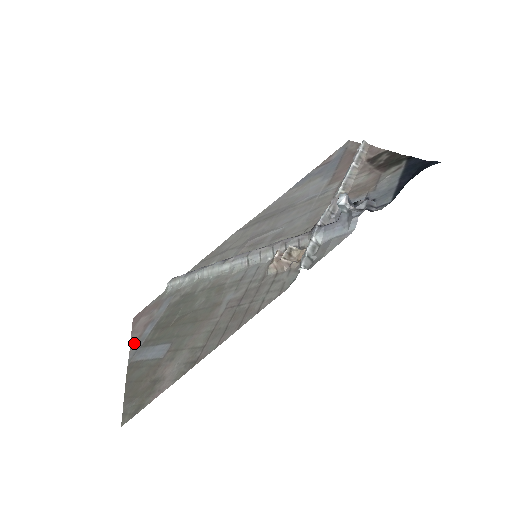
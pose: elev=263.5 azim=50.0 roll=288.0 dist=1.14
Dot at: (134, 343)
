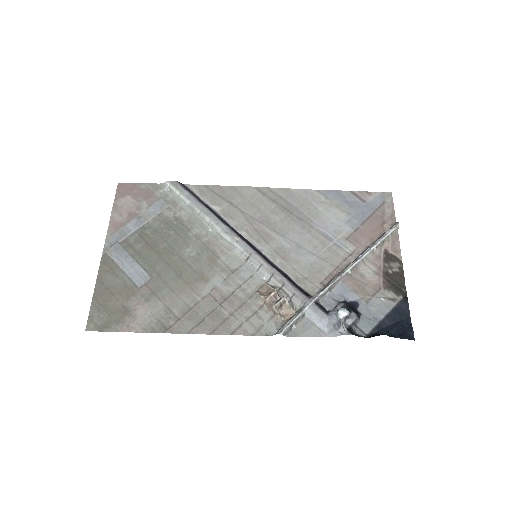
Dot at: (114, 228)
